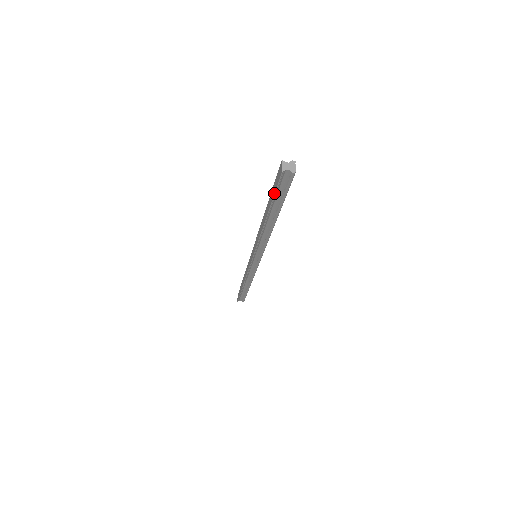
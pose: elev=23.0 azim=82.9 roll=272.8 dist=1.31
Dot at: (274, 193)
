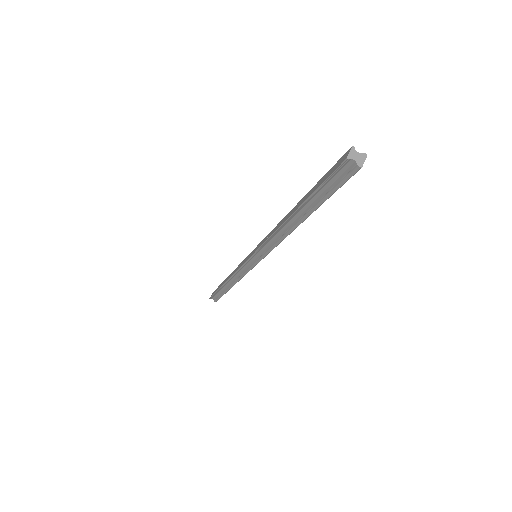
Dot at: (320, 184)
